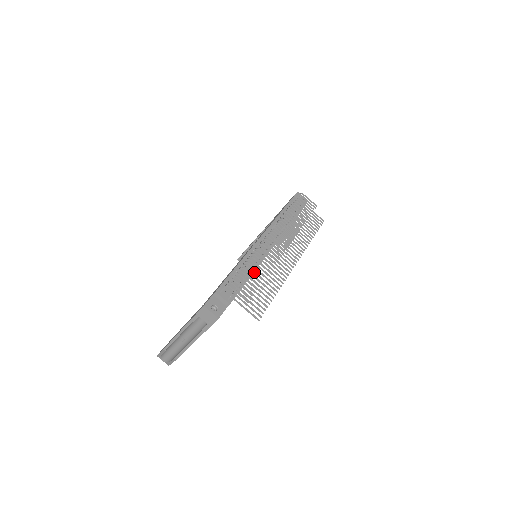
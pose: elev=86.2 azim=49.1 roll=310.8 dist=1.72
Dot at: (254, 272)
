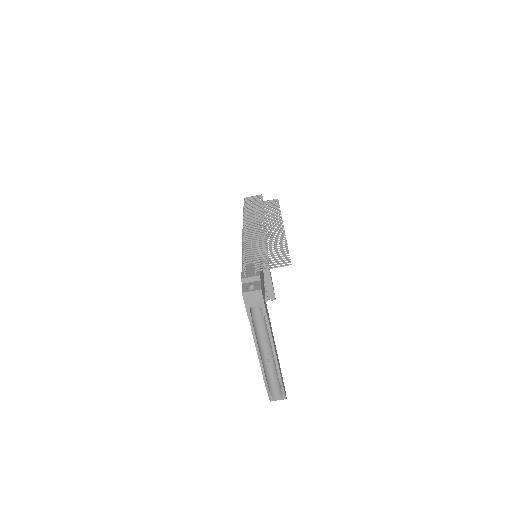
Dot at: (255, 246)
